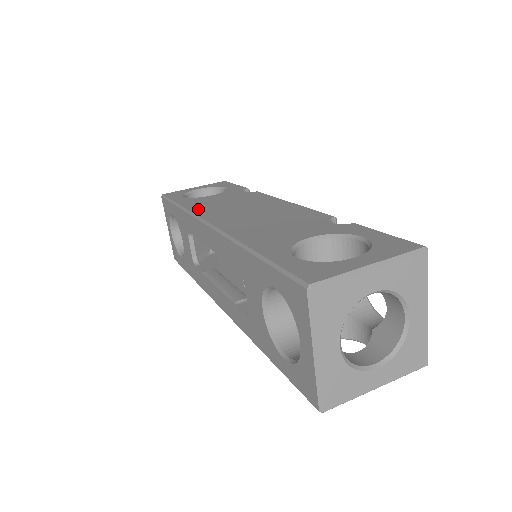
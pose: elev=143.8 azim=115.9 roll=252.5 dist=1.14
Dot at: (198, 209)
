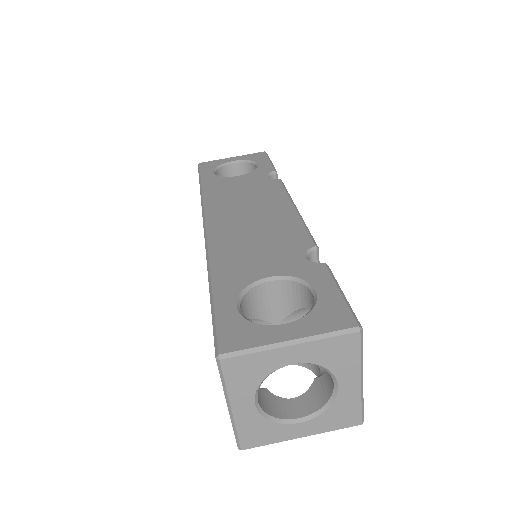
Dot at: (211, 198)
